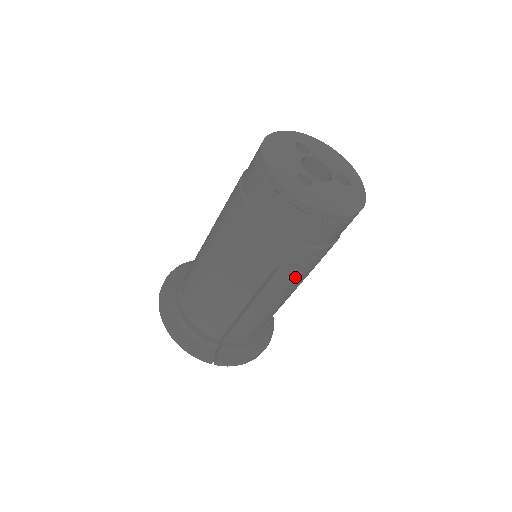
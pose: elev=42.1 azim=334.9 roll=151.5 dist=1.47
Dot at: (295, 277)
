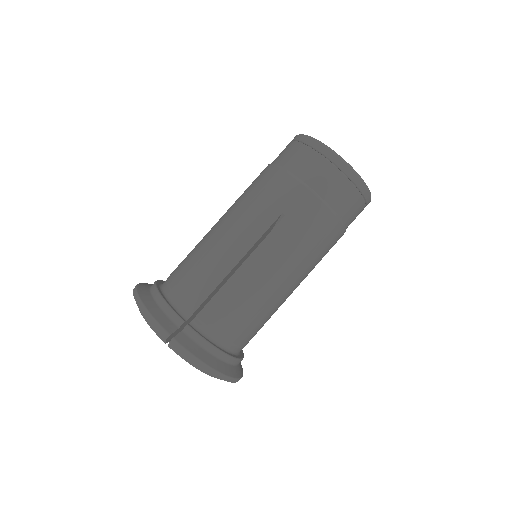
Dot at: (296, 240)
